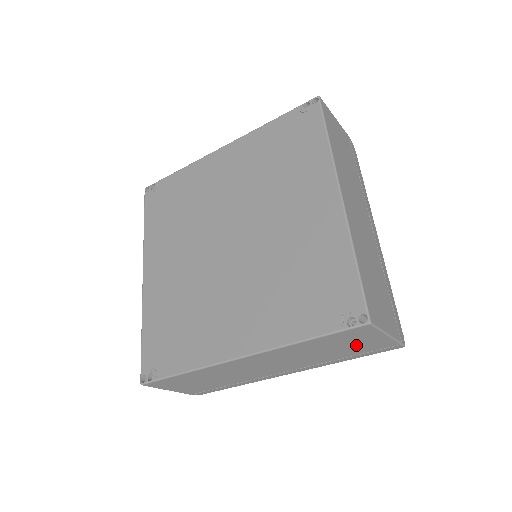
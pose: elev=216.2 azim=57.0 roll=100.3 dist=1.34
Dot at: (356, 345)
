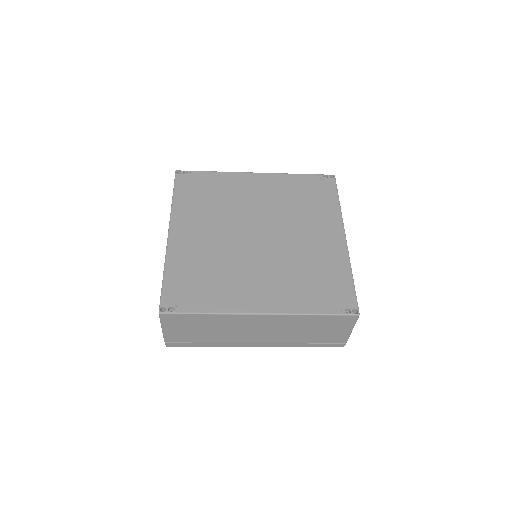
Dot at: (328, 332)
